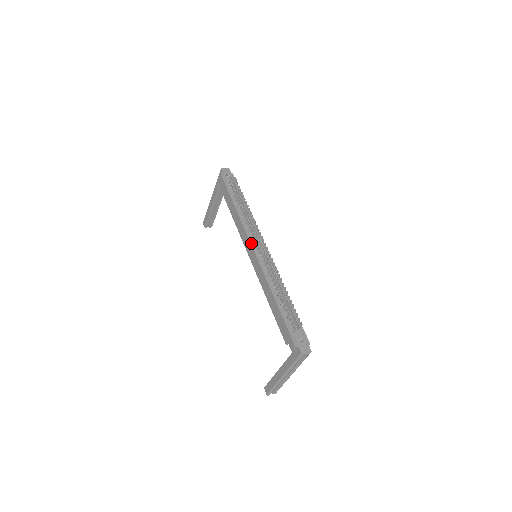
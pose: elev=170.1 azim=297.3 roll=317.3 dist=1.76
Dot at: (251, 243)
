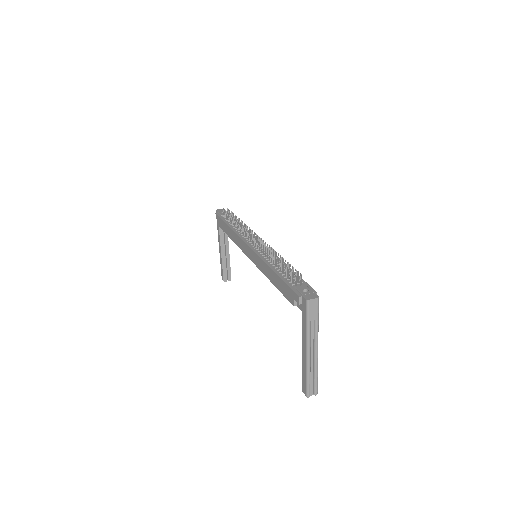
Dot at: (246, 243)
